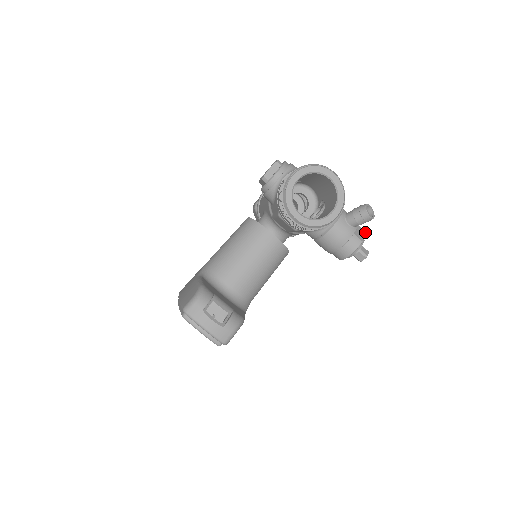
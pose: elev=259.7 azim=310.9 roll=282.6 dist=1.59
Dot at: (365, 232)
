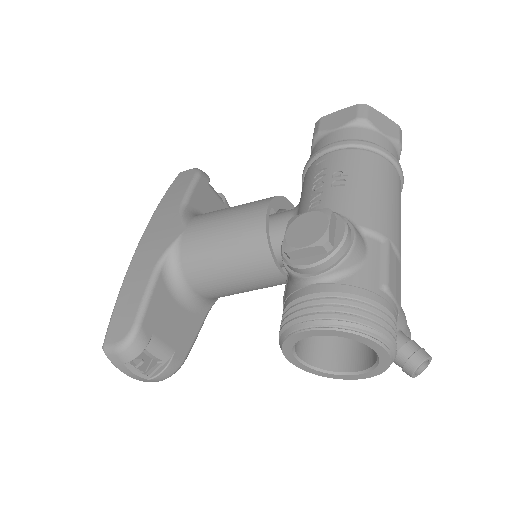
Dot at: occluded
